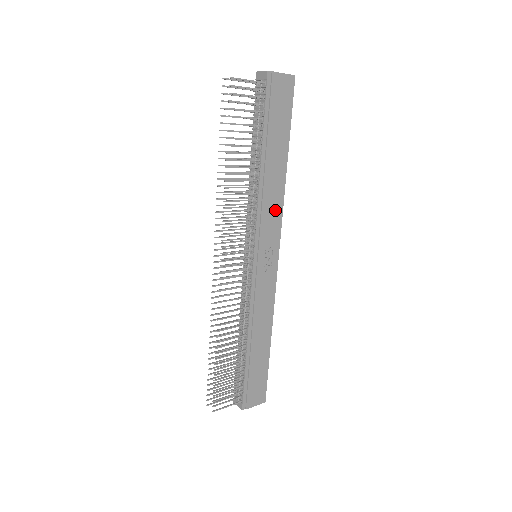
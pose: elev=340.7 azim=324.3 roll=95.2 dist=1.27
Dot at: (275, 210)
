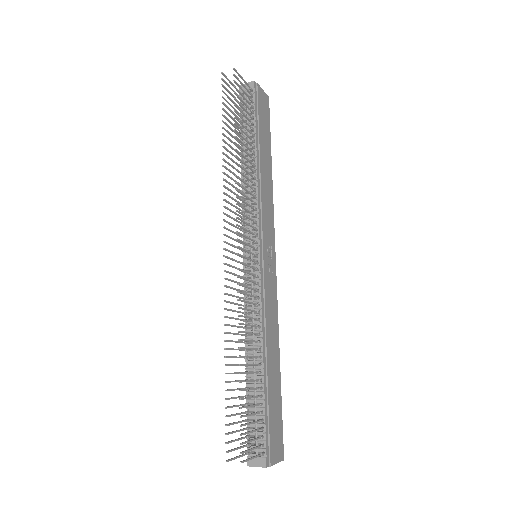
Dot at: (269, 208)
